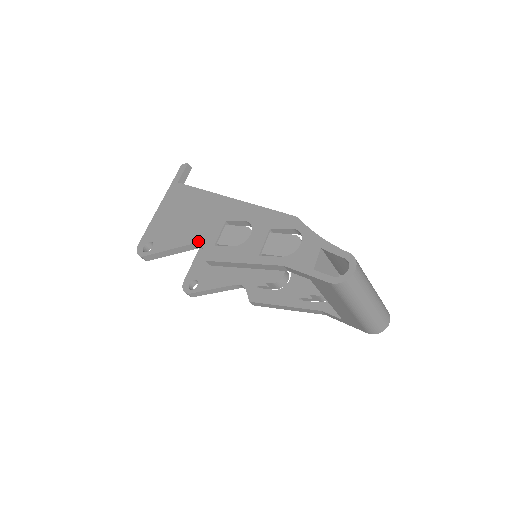
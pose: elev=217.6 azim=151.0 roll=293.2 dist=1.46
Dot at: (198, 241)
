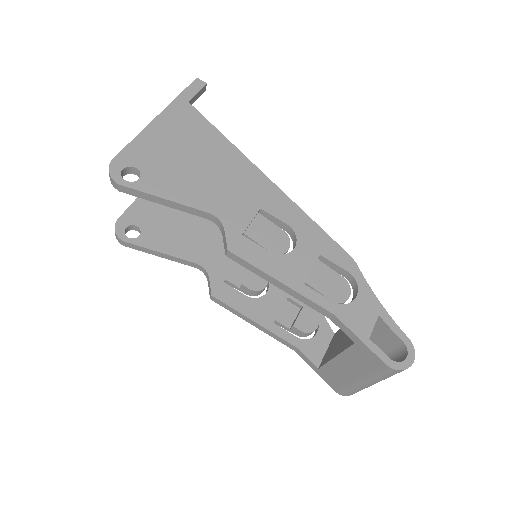
Dot at: (218, 214)
